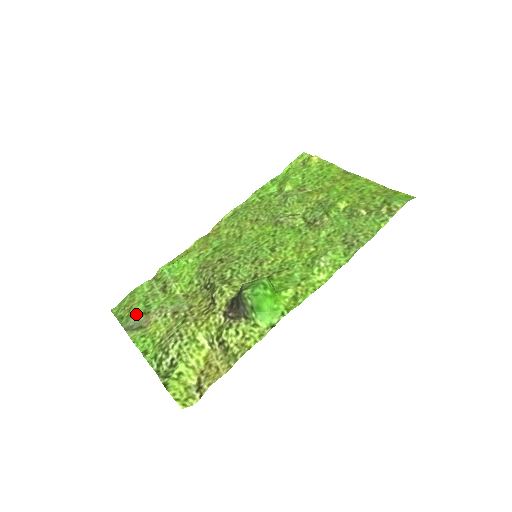
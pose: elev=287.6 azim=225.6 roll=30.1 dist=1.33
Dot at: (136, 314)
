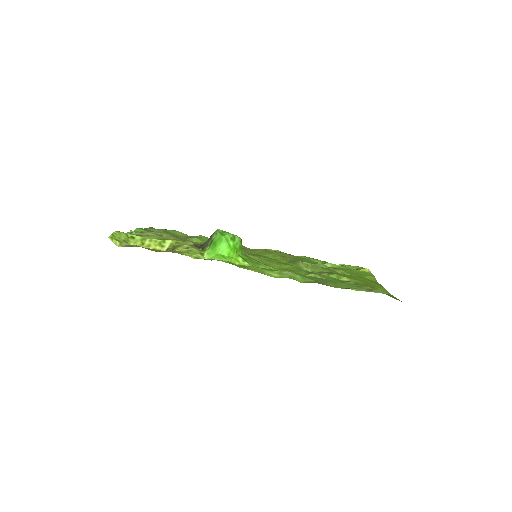
Dot at: (158, 230)
